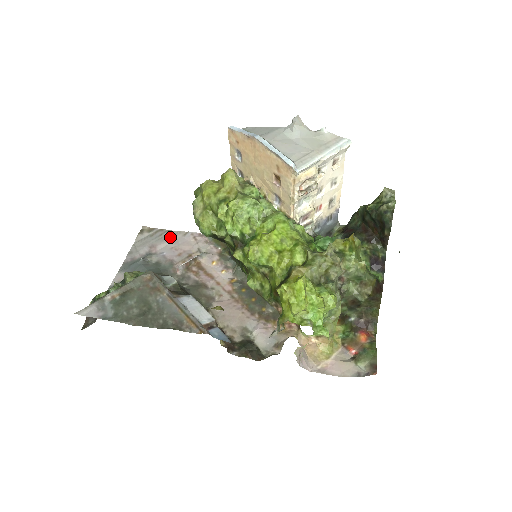
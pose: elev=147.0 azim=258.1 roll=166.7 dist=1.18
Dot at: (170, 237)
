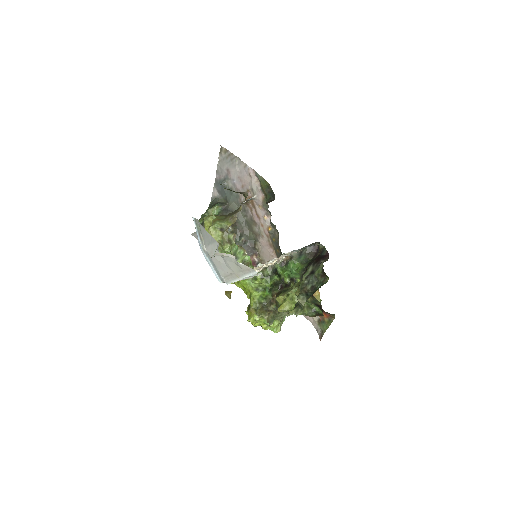
Dot at: (237, 165)
